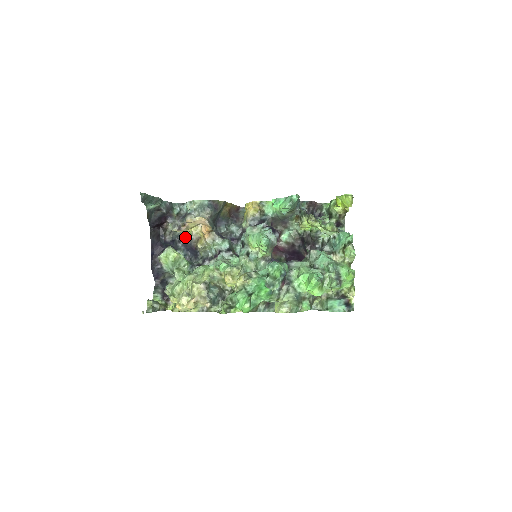
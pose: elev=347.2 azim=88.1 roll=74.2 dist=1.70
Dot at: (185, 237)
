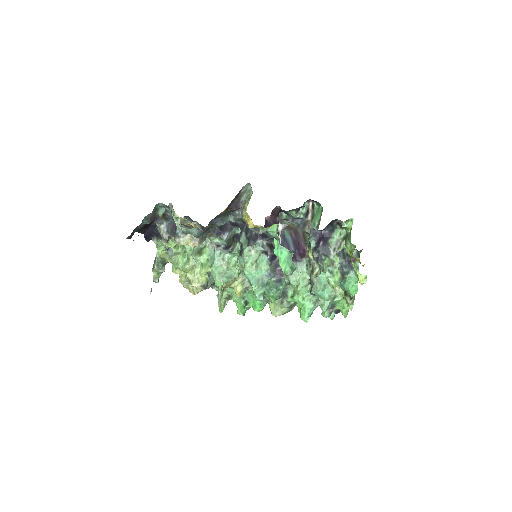
Dot at: occluded
